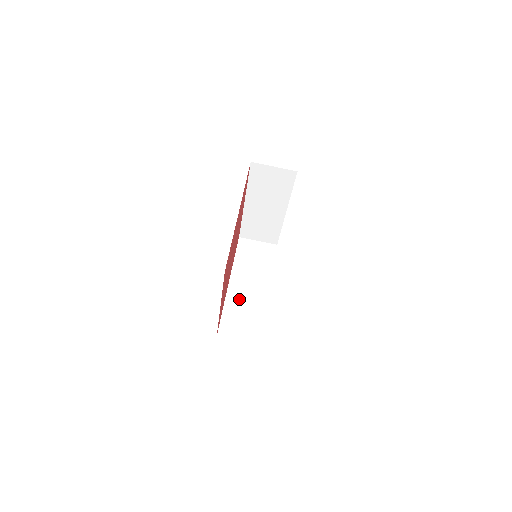
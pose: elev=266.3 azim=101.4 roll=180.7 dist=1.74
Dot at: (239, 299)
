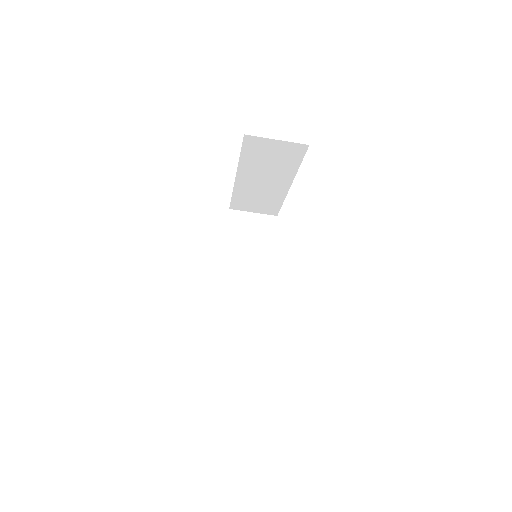
Dot at: (235, 295)
